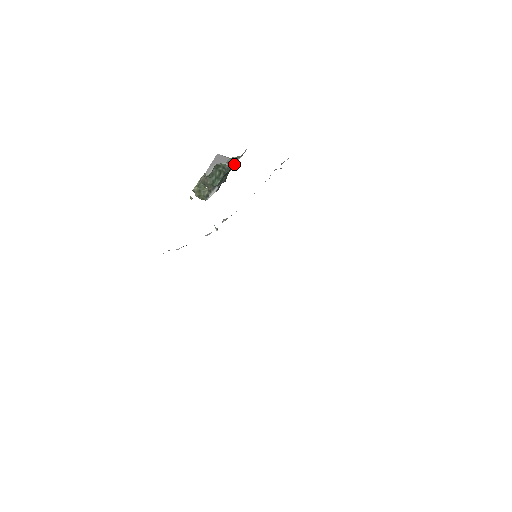
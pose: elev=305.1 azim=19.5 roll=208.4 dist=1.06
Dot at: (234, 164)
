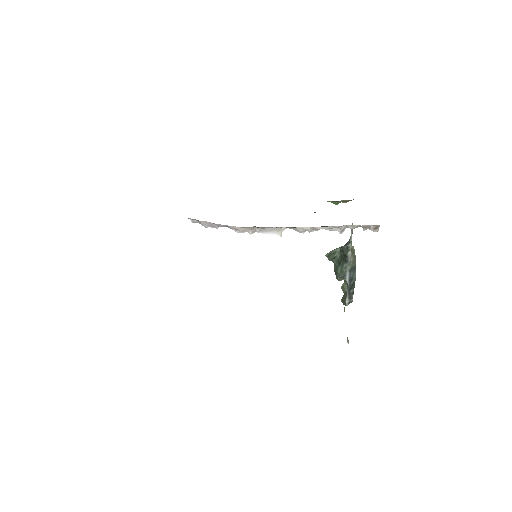
Dot at: (348, 246)
